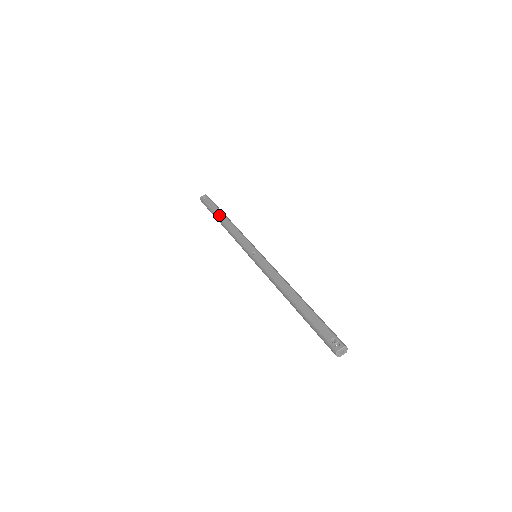
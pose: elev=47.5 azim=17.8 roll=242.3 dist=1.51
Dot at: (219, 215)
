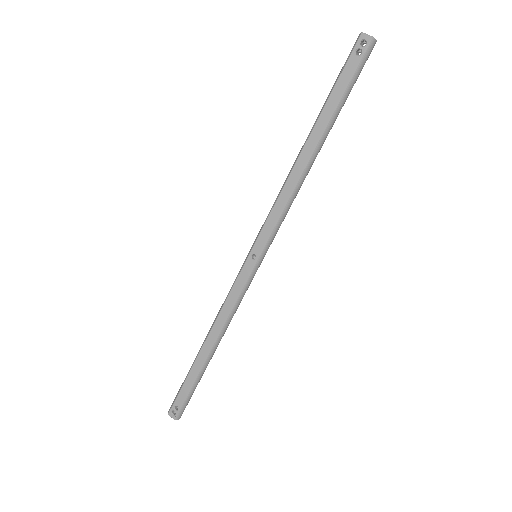
Dot at: (317, 129)
